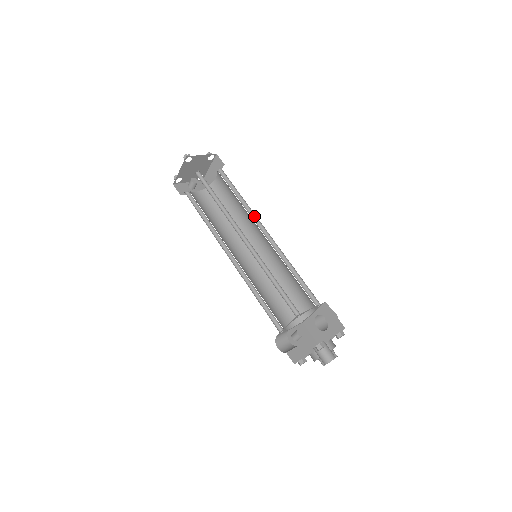
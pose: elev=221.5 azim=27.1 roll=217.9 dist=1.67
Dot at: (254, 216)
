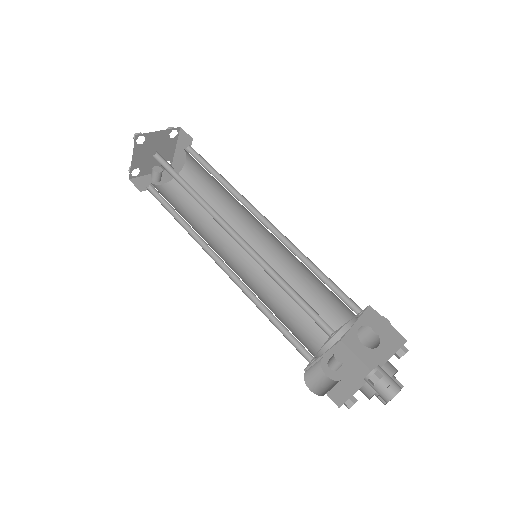
Dot at: (244, 201)
